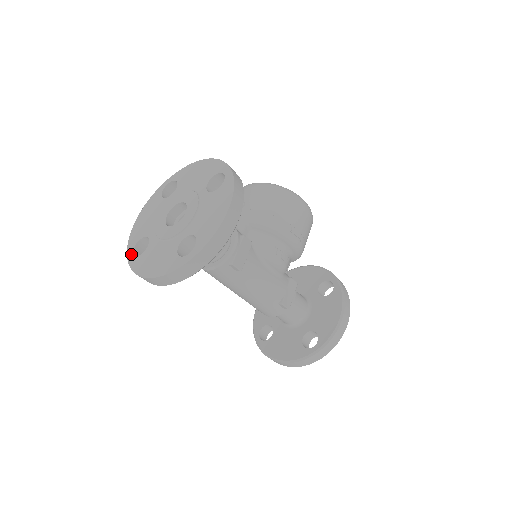
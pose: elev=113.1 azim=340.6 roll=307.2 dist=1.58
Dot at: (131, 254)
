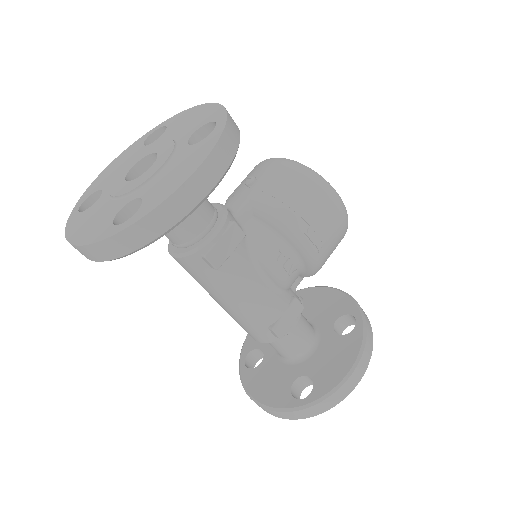
Dot at: (77, 208)
